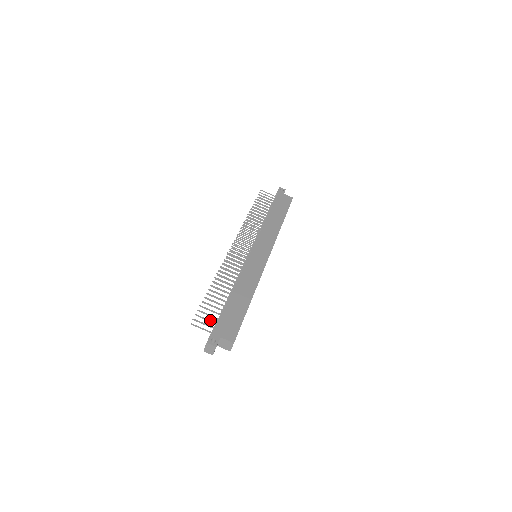
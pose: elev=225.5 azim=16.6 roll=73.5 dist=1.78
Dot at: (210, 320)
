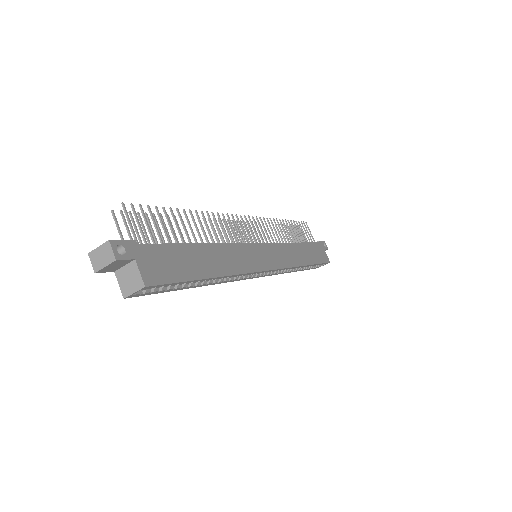
Dot at: occluded
